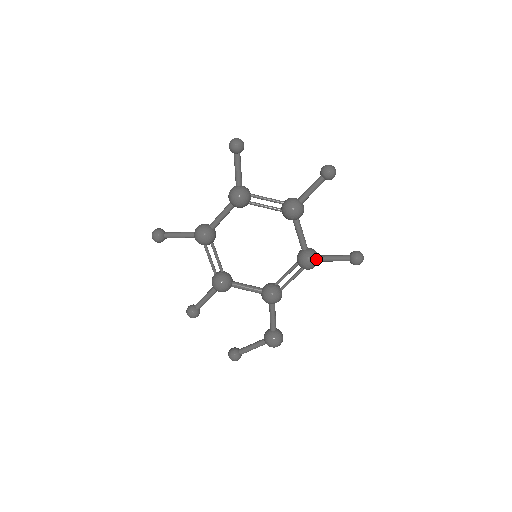
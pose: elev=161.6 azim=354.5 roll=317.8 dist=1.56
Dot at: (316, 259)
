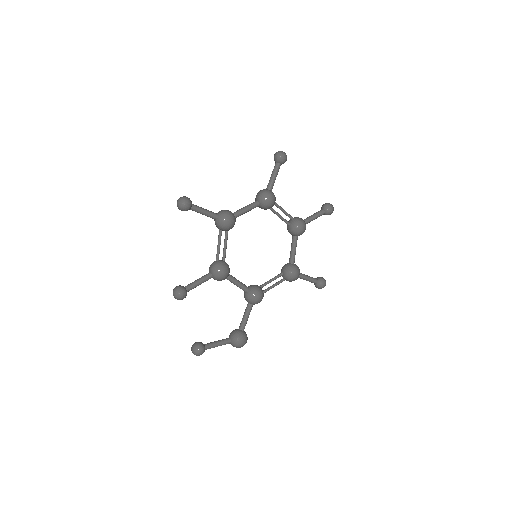
Dot at: occluded
